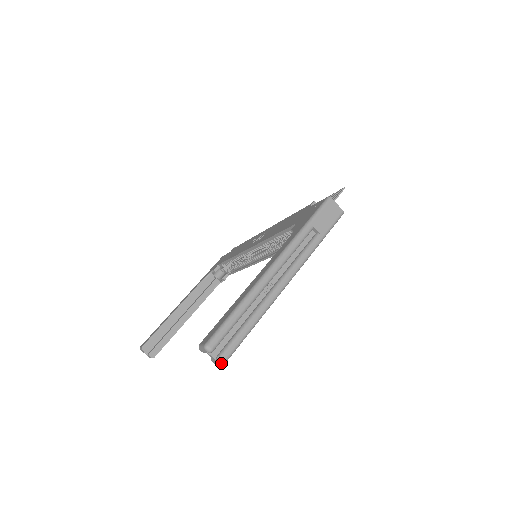
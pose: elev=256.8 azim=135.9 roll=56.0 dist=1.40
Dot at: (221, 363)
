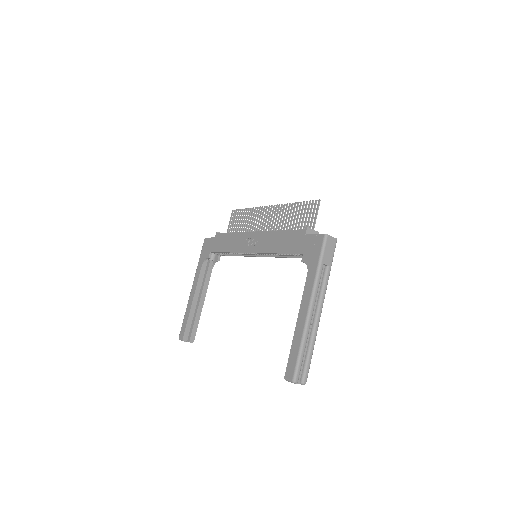
Dot at: occluded
